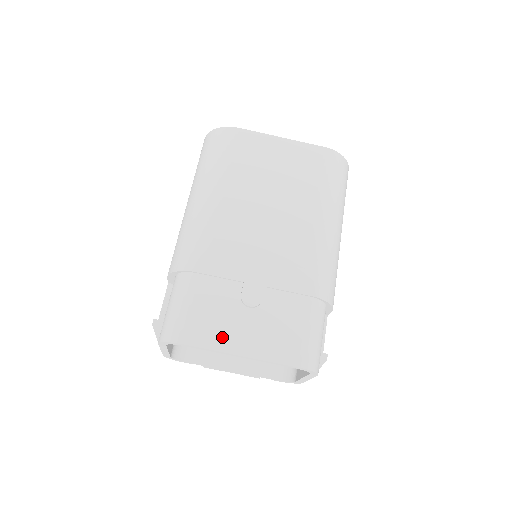
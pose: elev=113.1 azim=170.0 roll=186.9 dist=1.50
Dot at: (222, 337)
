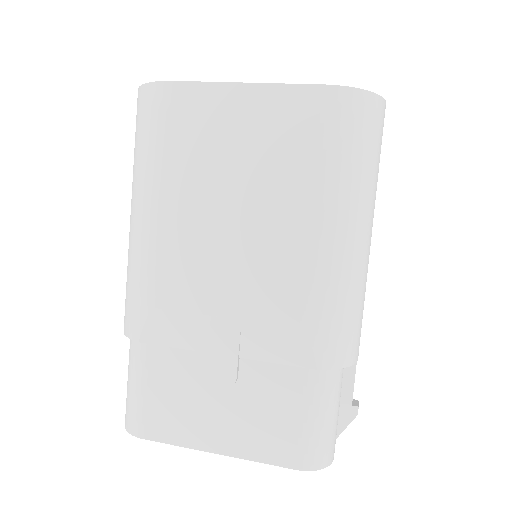
Dot at: (190, 430)
